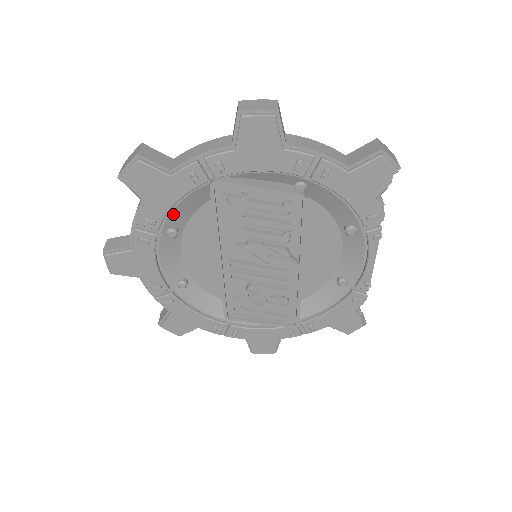
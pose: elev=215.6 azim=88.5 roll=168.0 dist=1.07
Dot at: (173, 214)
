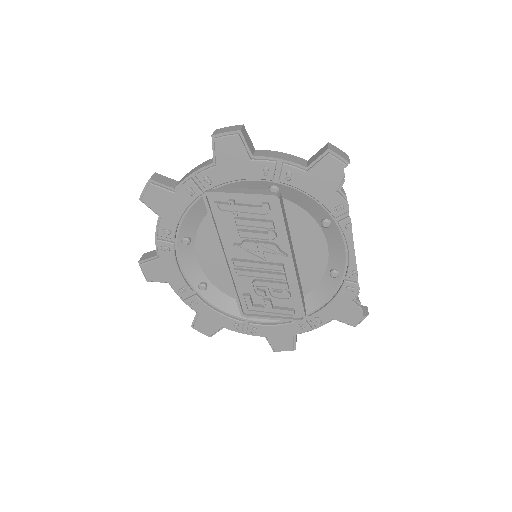
Dot at: (183, 225)
